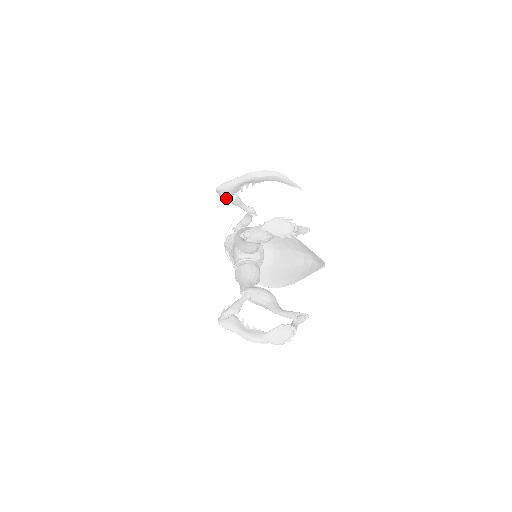
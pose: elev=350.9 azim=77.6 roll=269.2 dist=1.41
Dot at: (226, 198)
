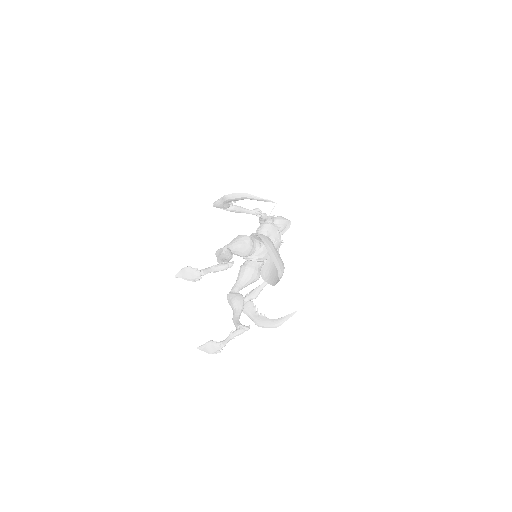
Dot at: occluded
